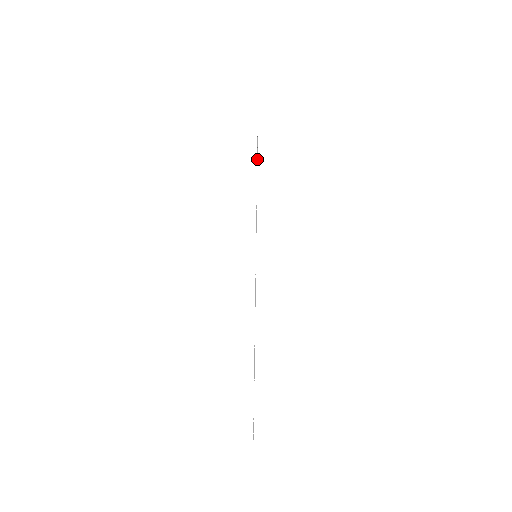
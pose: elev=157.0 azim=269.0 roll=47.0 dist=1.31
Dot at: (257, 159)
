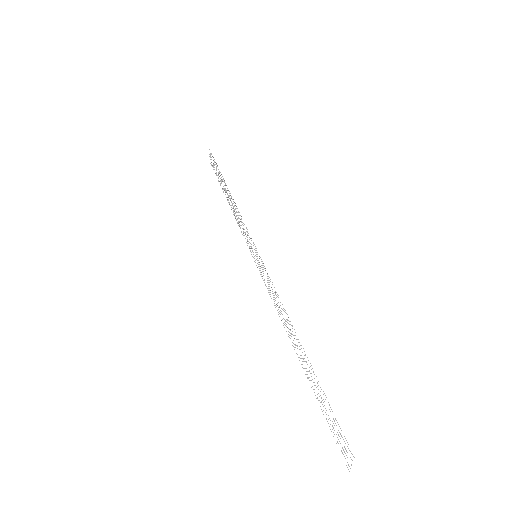
Dot at: occluded
